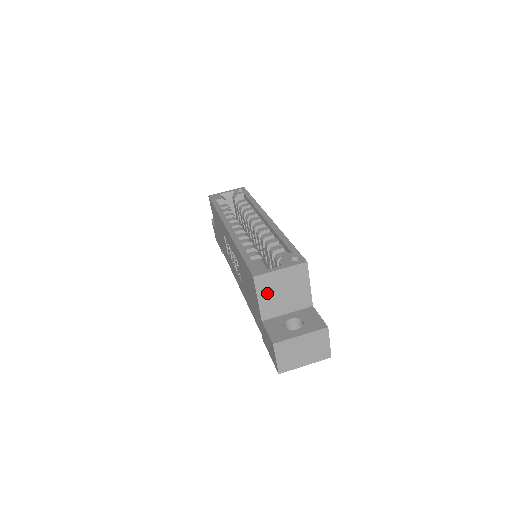
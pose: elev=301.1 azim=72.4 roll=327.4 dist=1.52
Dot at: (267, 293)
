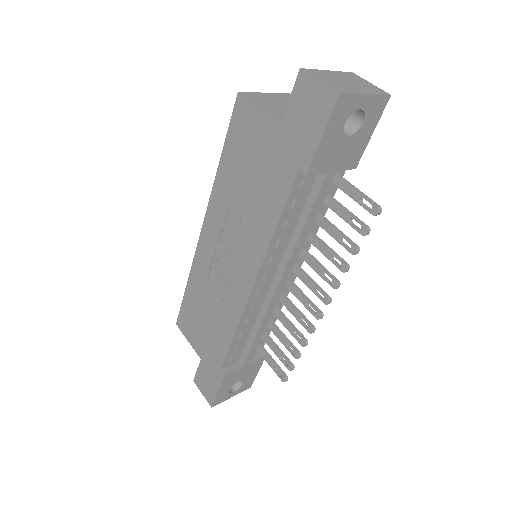
Dot at: (265, 105)
